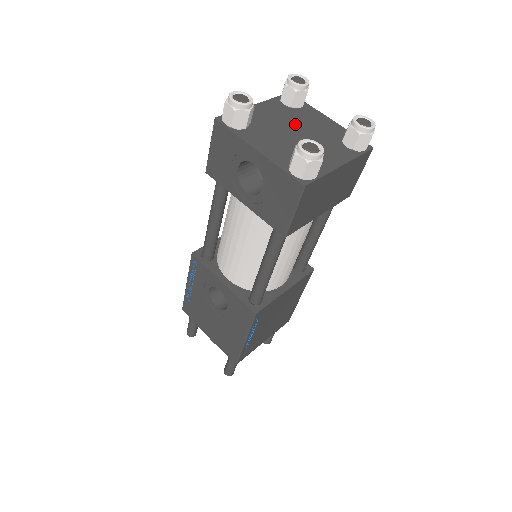
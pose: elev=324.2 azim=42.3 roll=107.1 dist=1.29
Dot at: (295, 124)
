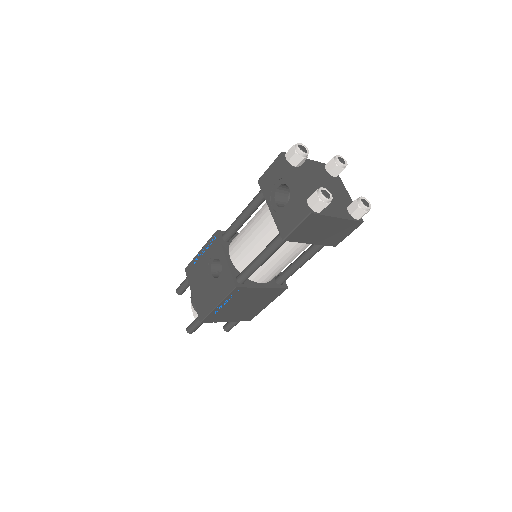
Dot at: (326, 182)
